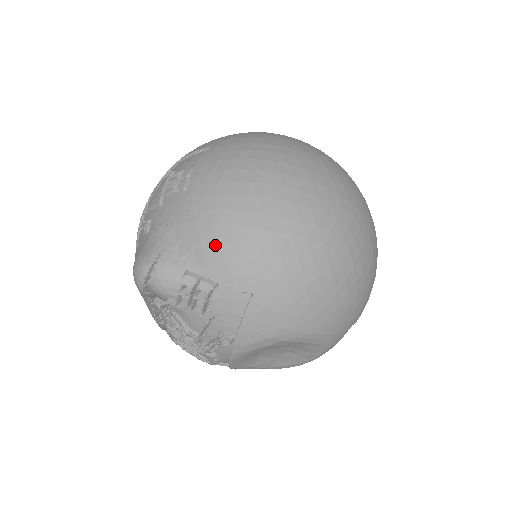
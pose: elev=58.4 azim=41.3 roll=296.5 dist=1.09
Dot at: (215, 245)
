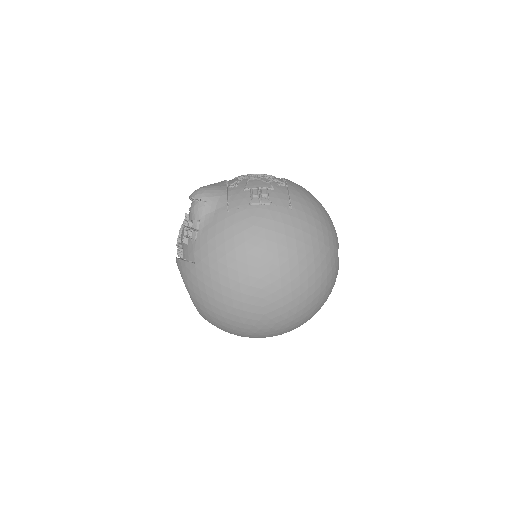
Dot at: (214, 235)
